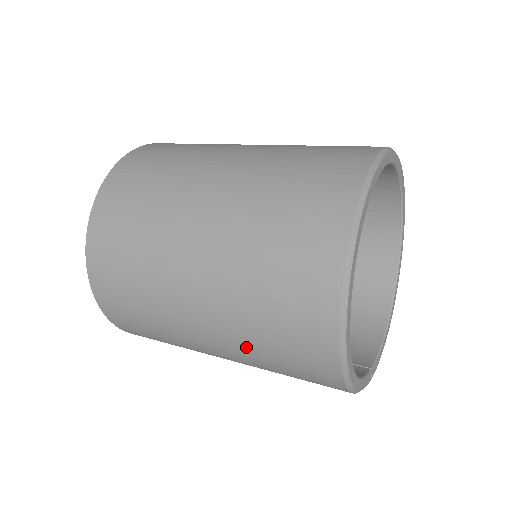
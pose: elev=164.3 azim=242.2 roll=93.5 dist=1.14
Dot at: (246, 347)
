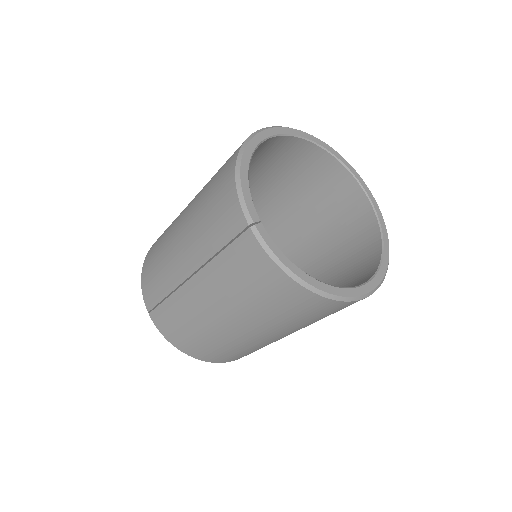
Dot at: (207, 183)
